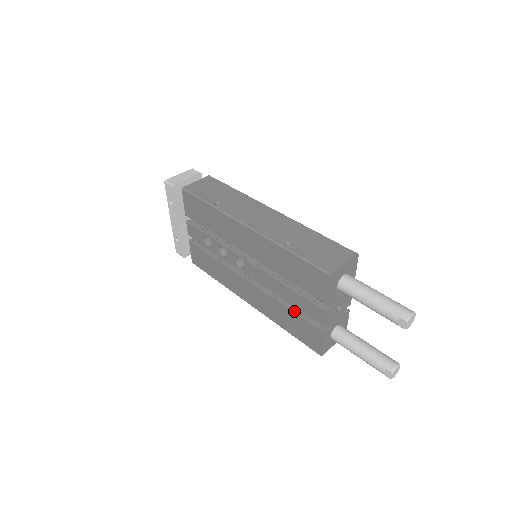
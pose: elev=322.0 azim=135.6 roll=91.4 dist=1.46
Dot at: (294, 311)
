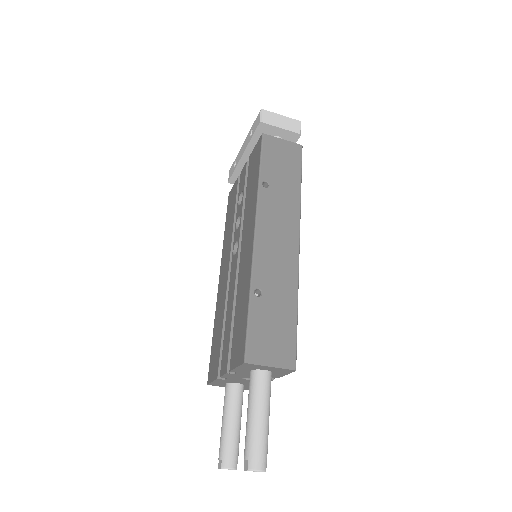
Dot at: (222, 334)
